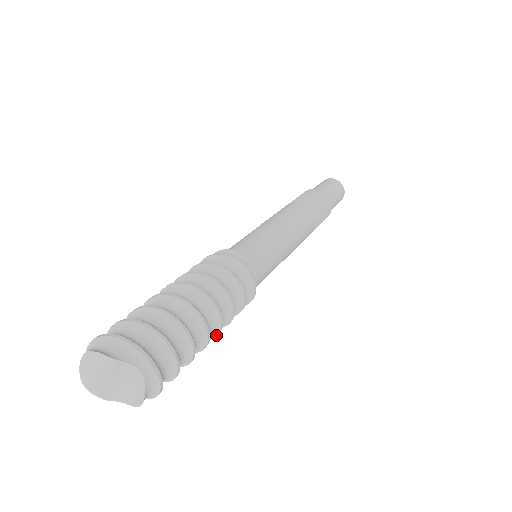
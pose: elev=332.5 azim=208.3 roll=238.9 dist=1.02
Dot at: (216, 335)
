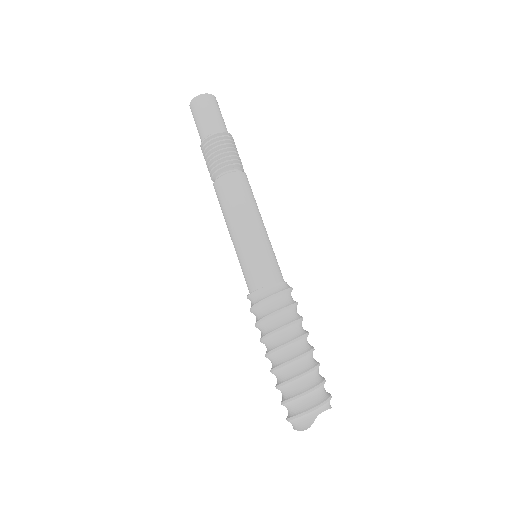
Dot at: occluded
